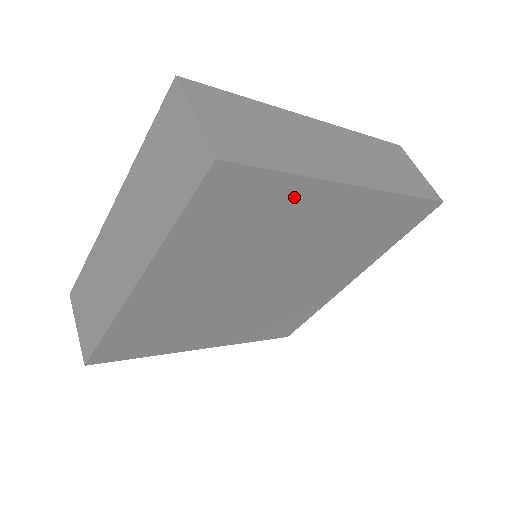
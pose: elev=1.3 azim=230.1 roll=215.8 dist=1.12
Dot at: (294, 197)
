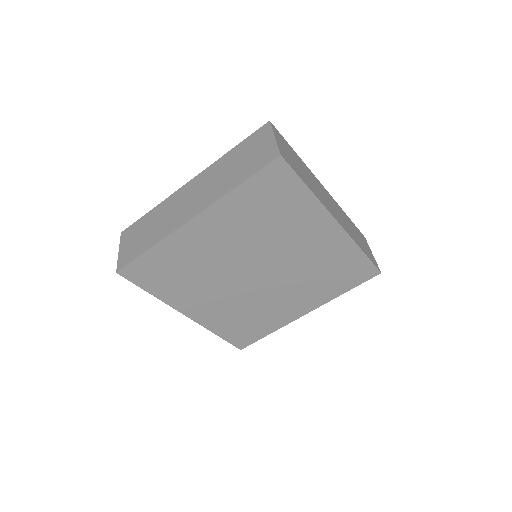
Dot at: (304, 207)
